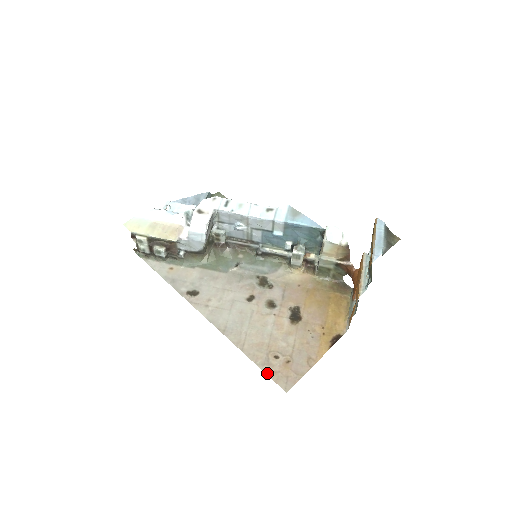
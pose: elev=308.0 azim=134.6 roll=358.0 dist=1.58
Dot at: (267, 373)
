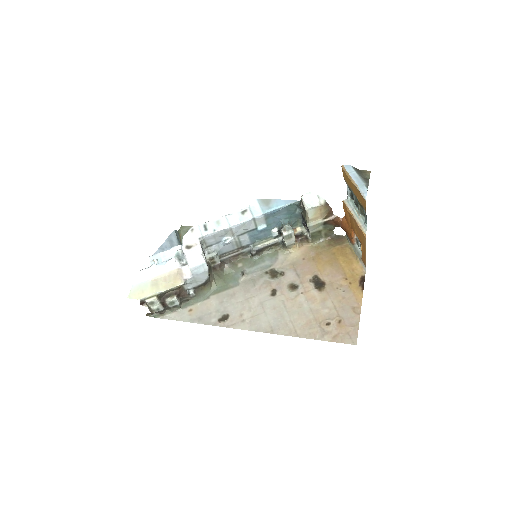
Dot at: (330, 341)
